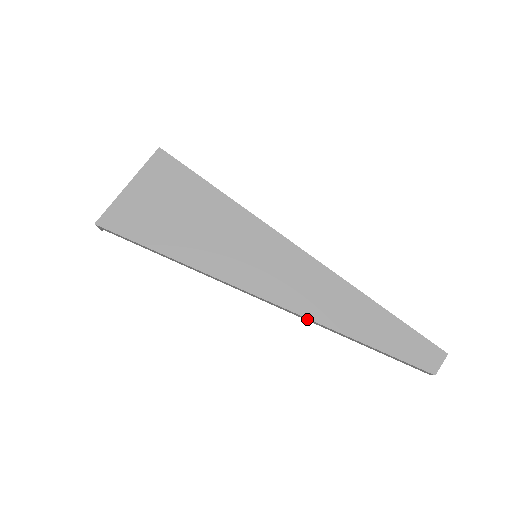
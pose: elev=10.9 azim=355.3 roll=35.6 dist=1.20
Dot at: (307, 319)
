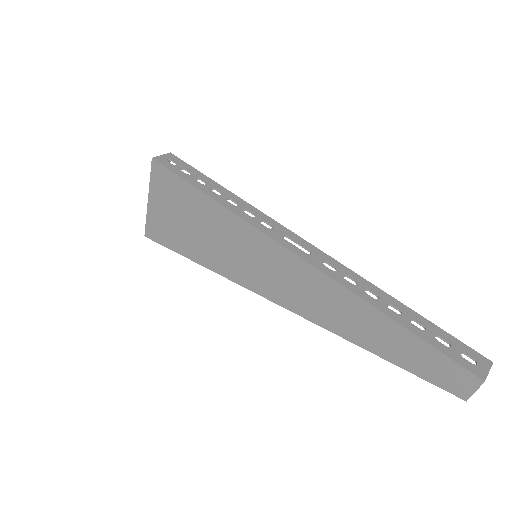
Dot at: (315, 320)
